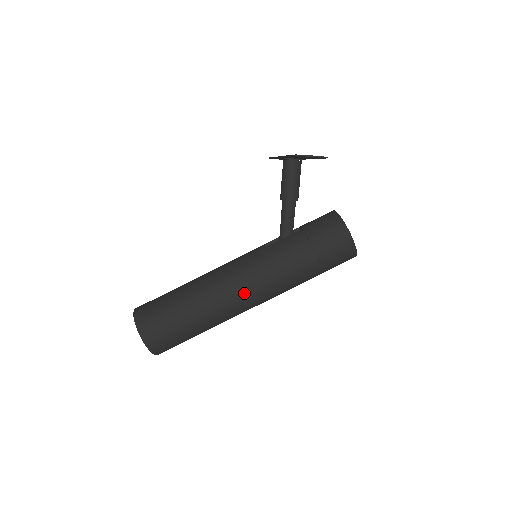
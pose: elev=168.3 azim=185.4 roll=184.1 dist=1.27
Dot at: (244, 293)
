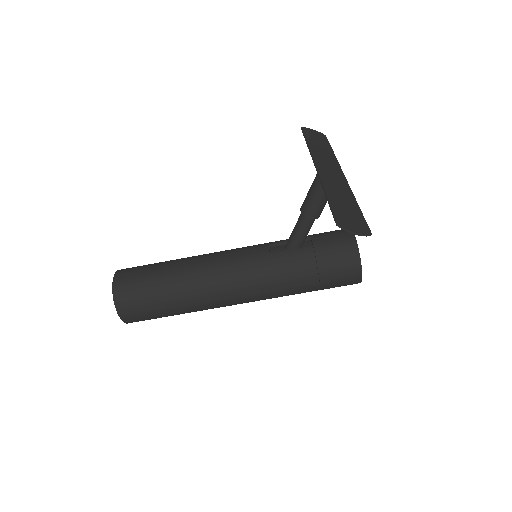
Dot at: (234, 297)
